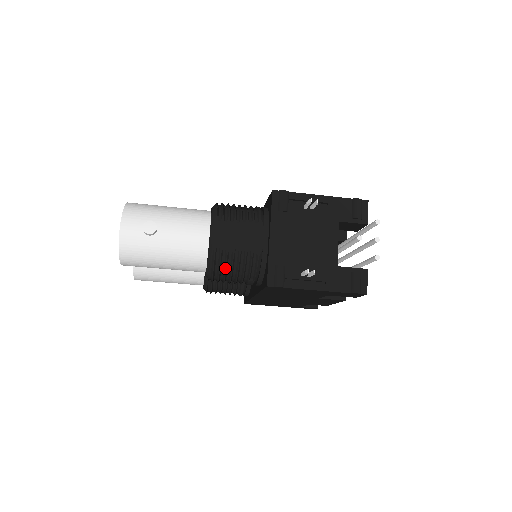
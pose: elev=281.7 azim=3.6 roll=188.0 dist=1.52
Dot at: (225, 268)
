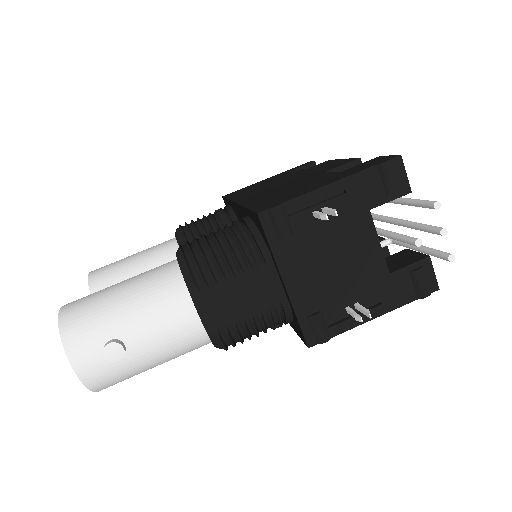
Dot at: (240, 341)
